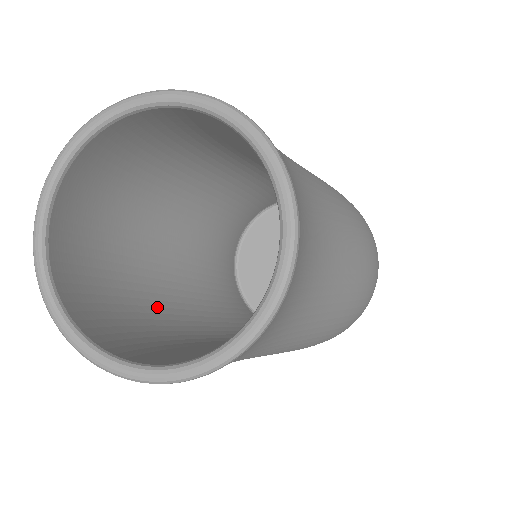
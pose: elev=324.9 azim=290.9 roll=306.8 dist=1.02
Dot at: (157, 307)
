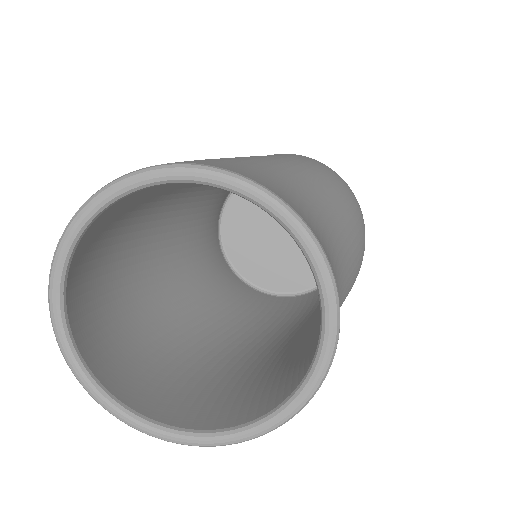
Dot at: (178, 336)
